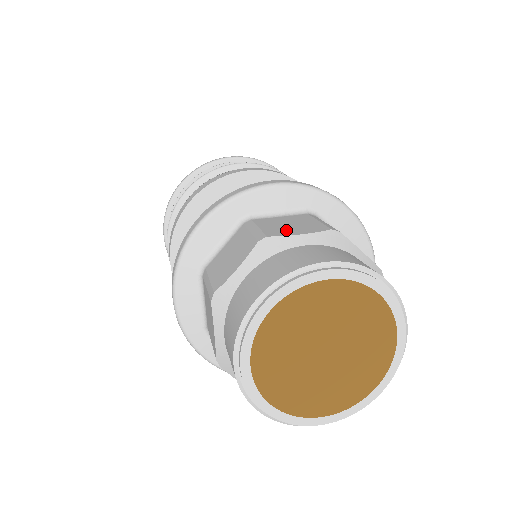
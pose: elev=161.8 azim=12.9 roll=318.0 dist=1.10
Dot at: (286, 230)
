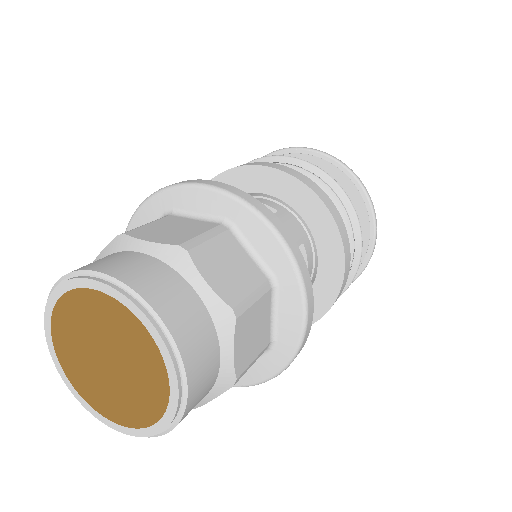
Dot at: (152, 233)
